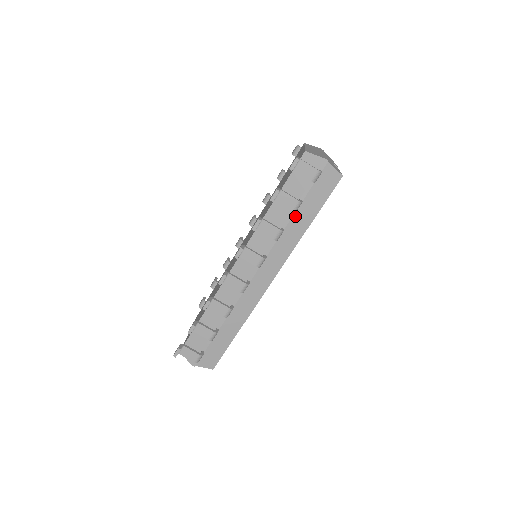
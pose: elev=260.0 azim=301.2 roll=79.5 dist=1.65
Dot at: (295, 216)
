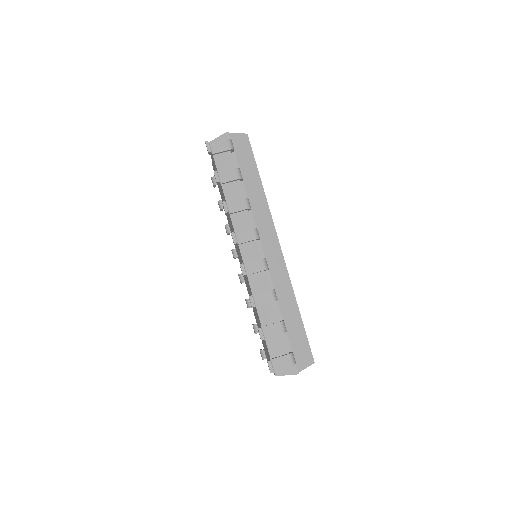
Dot at: (246, 185)
